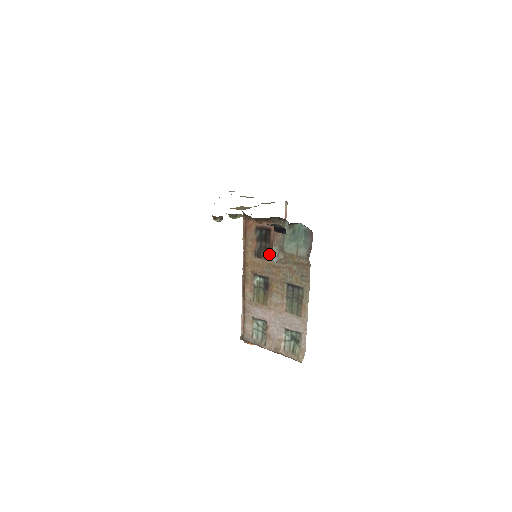
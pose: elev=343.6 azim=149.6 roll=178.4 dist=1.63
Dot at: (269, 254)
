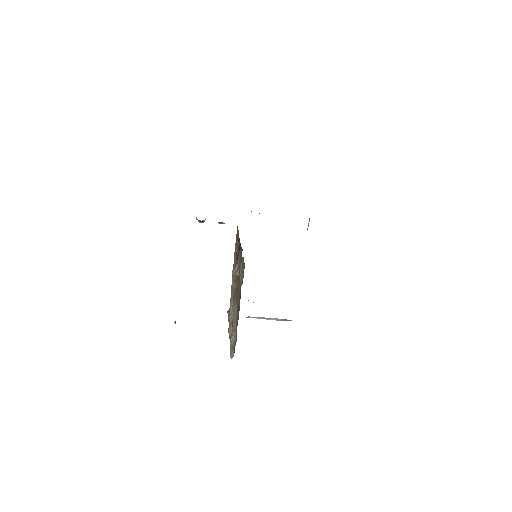
Dot at: occluded
